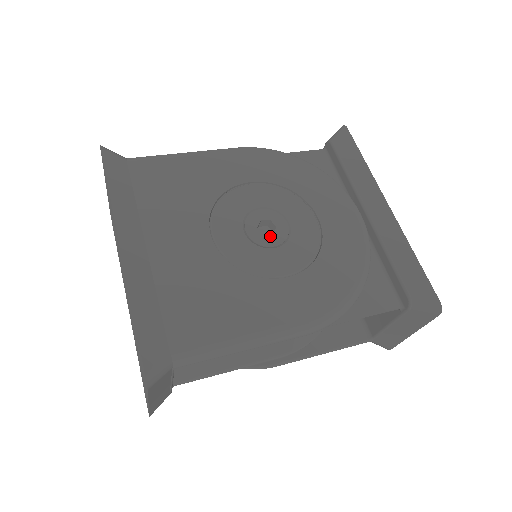
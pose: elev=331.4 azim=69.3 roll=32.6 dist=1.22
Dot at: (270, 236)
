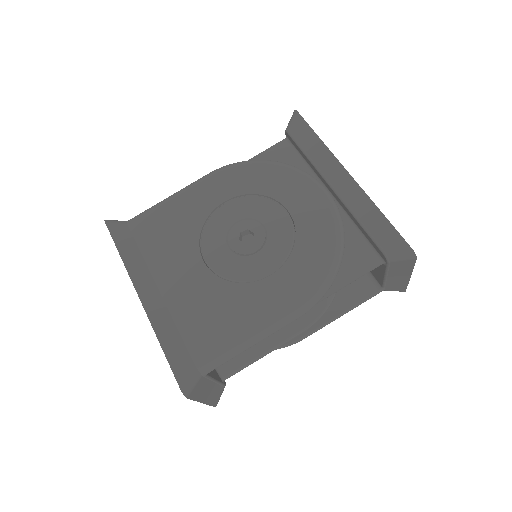
Dot at: (251, 244)
